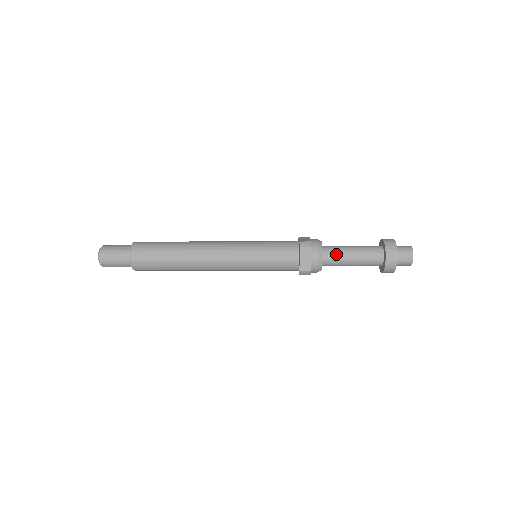
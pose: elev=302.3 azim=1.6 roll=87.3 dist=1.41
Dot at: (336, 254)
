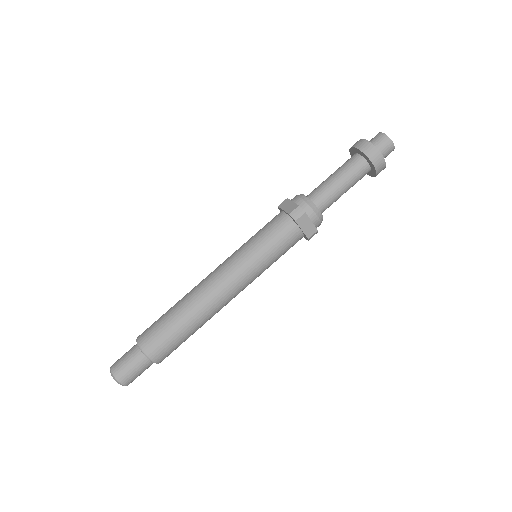
Dot at: (327, 197)
